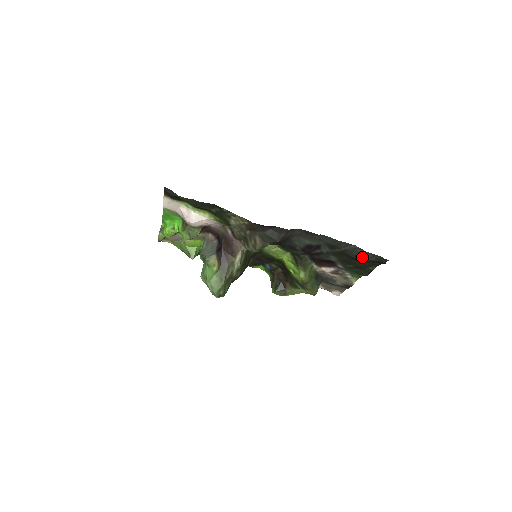
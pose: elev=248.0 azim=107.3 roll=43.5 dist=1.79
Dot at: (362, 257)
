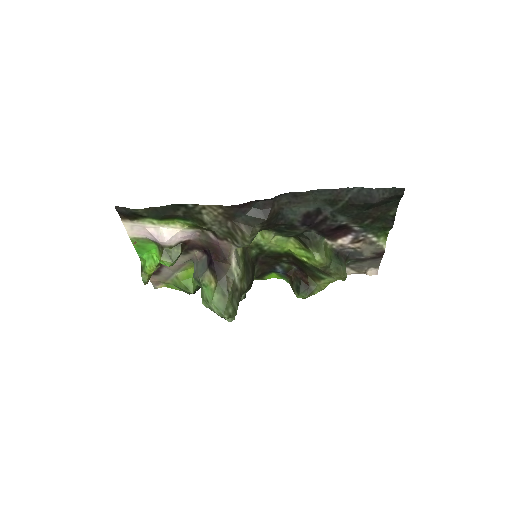
Dot at: (372, 198)
